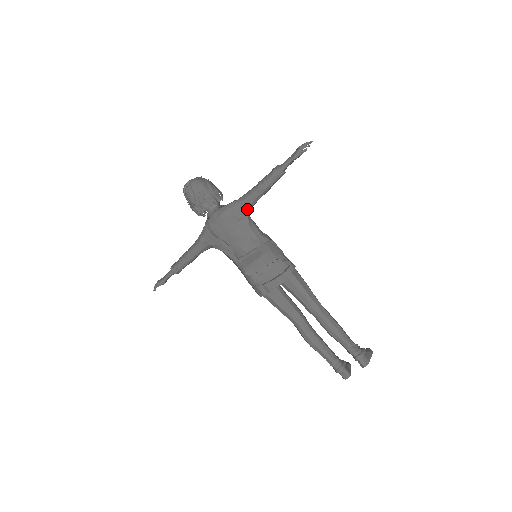
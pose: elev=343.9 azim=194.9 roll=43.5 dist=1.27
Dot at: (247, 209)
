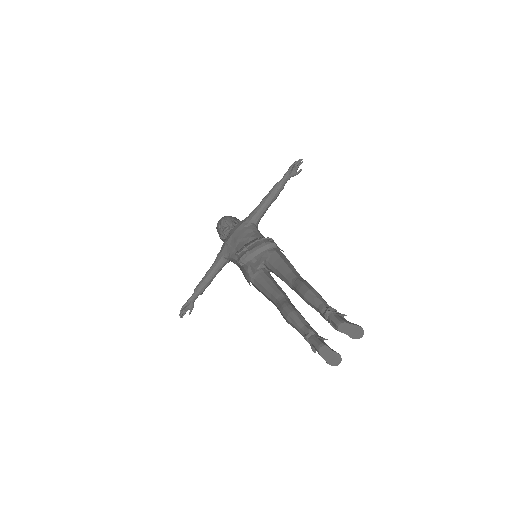
Dot at: (253, 218)
